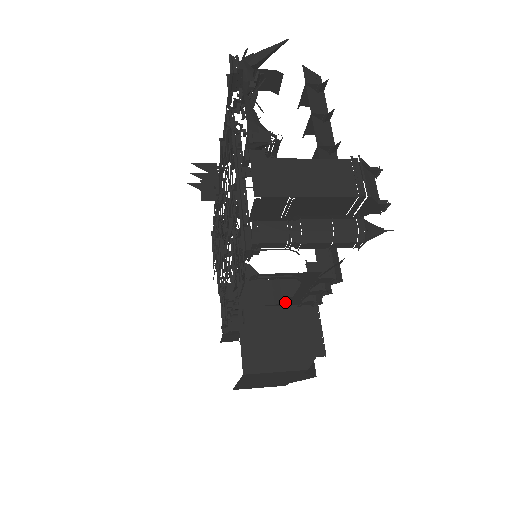
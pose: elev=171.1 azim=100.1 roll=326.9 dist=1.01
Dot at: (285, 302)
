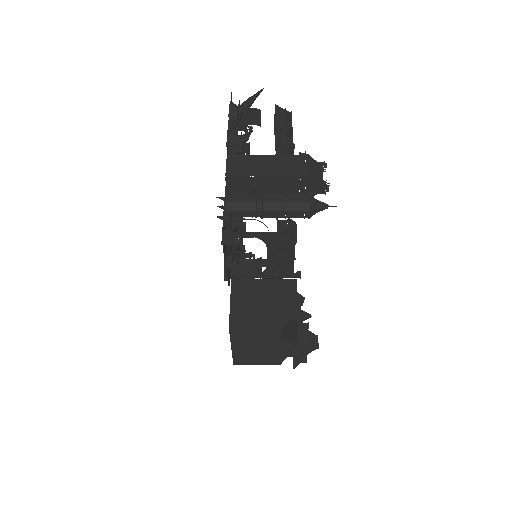
Dot at: (264, 272)
